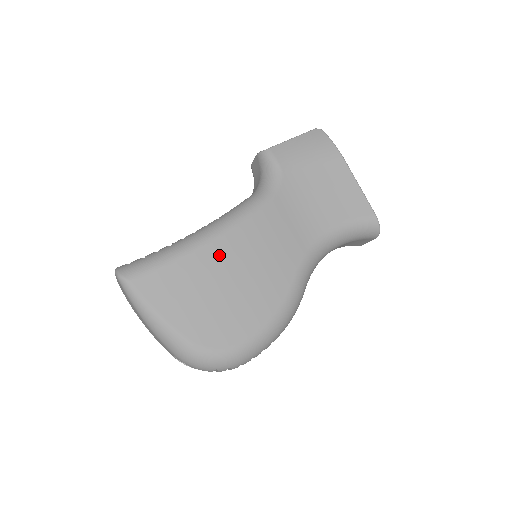
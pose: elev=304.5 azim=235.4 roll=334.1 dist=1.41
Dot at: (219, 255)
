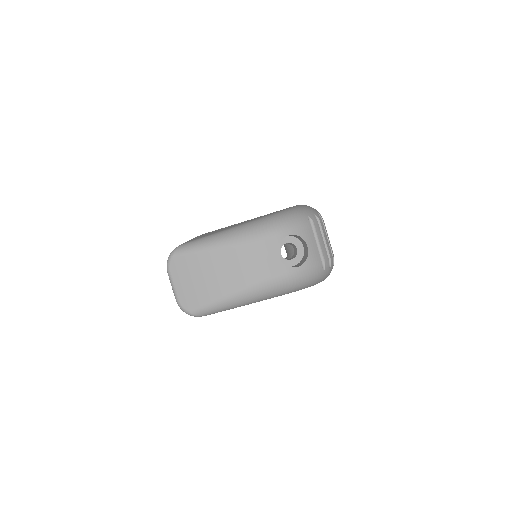
Dot at: occluded
